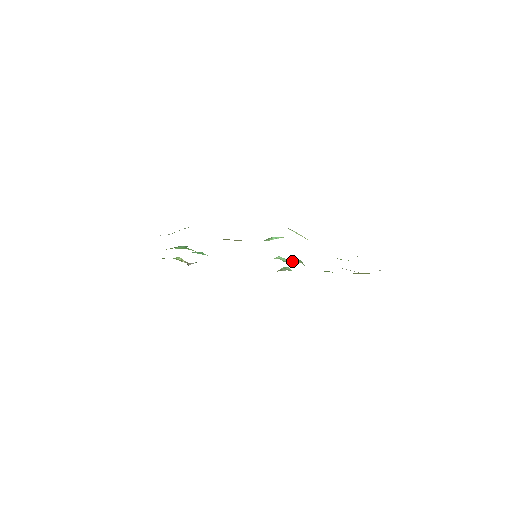
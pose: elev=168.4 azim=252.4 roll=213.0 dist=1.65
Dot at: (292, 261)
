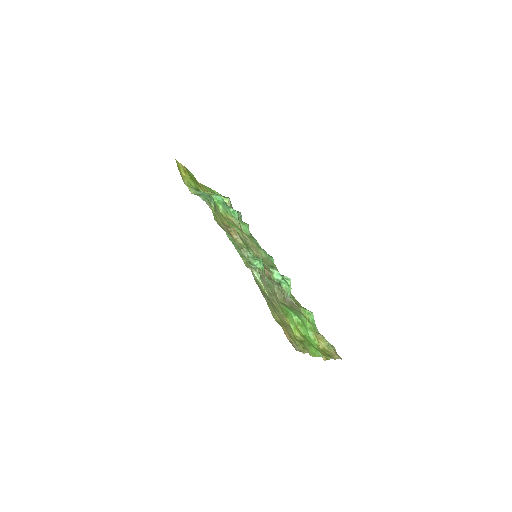
Dot at: (281, 283)
